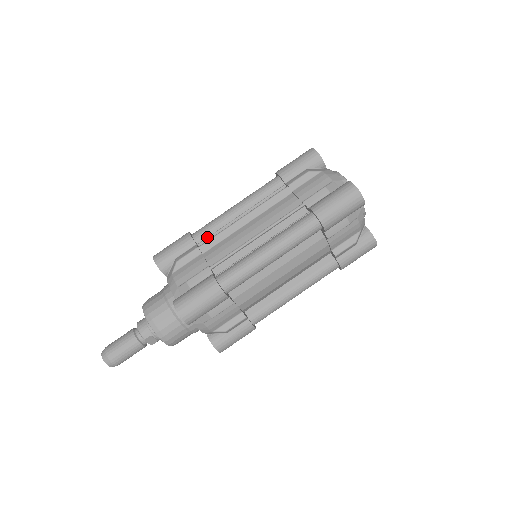
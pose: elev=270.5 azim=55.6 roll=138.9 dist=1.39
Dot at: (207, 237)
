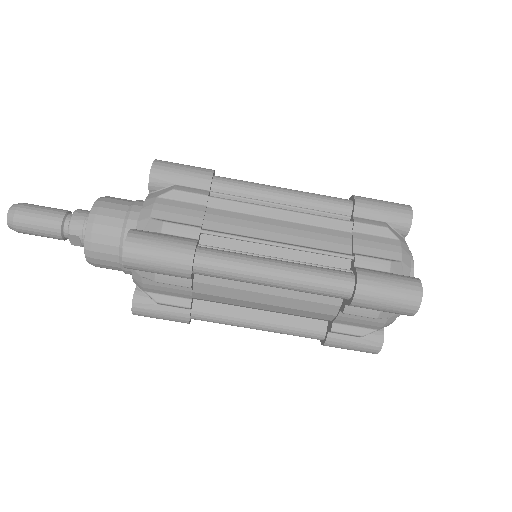
Dot at: (227, 193)
